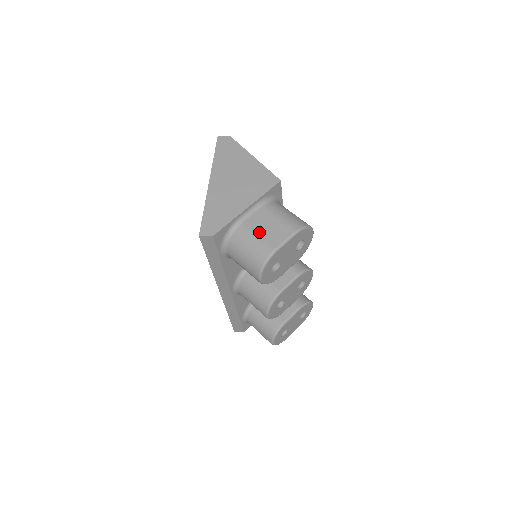
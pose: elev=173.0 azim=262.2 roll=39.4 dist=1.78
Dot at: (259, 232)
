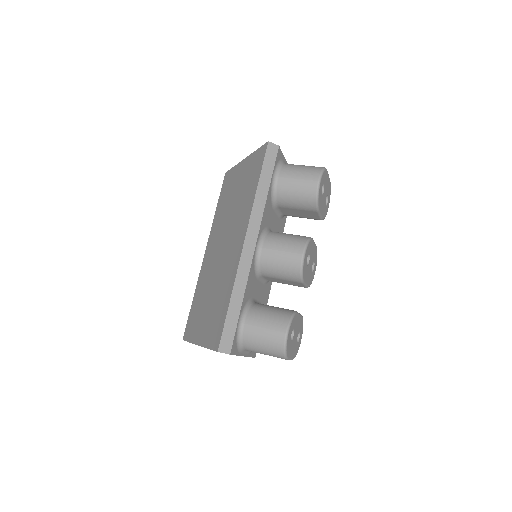
Dot at: occluded
